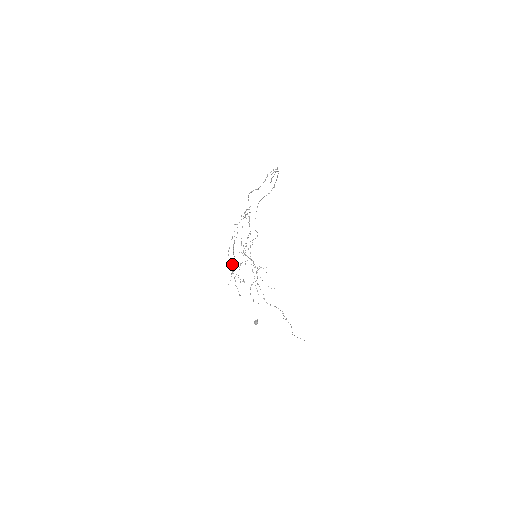
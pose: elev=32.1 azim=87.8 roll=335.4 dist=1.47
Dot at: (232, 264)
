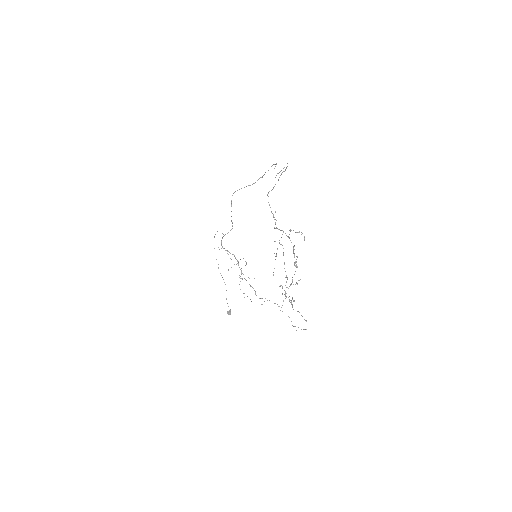
Dot at: occluded
